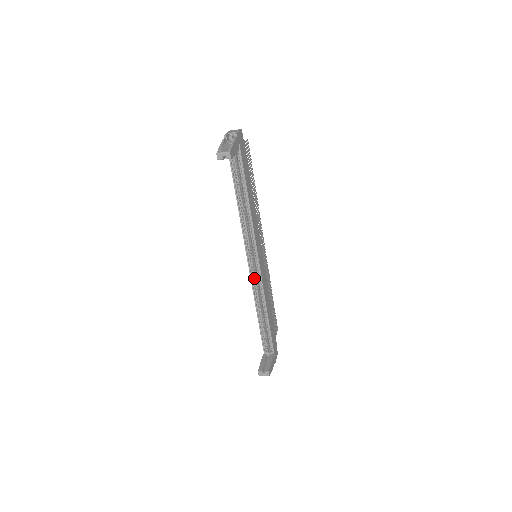
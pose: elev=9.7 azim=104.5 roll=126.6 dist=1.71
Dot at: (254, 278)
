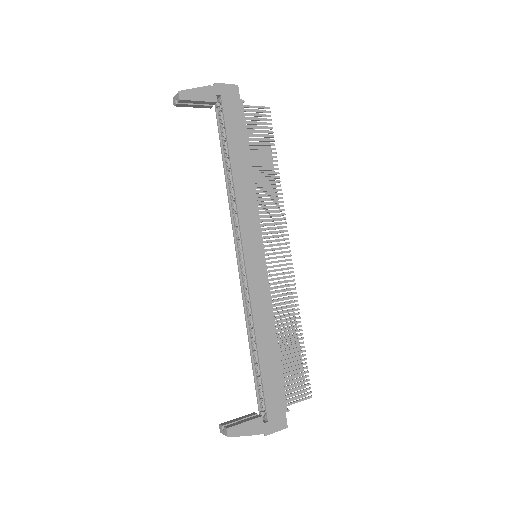
Dot at: (245, 284)
